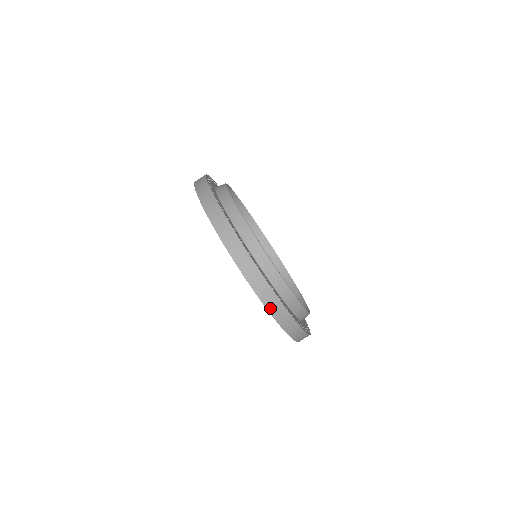
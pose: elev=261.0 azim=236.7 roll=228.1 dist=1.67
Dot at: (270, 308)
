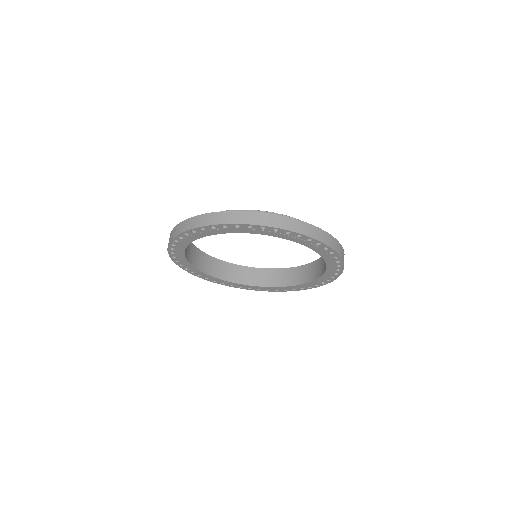
Dot at: (200, 225)
